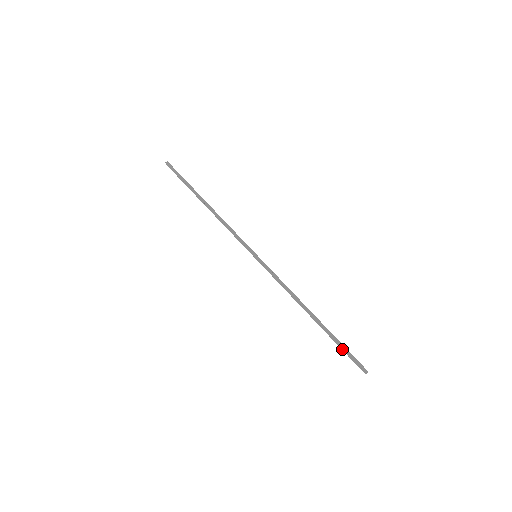
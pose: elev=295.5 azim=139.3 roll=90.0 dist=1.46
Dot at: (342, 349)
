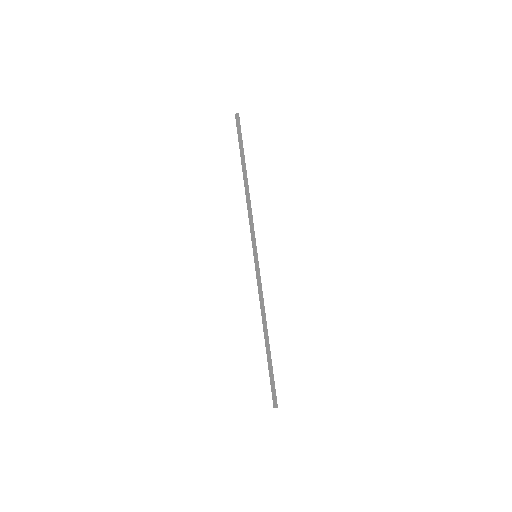
Dot at: (272, 377)
